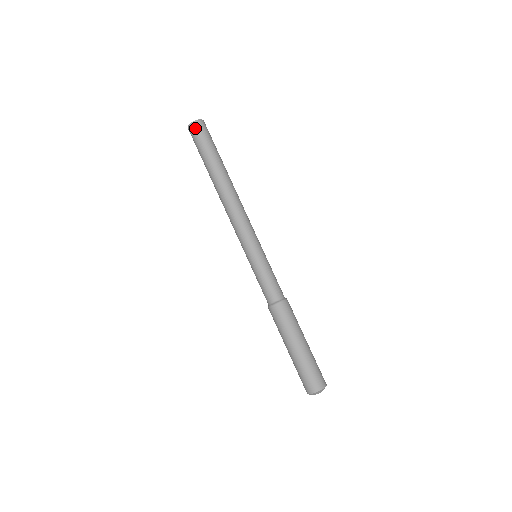
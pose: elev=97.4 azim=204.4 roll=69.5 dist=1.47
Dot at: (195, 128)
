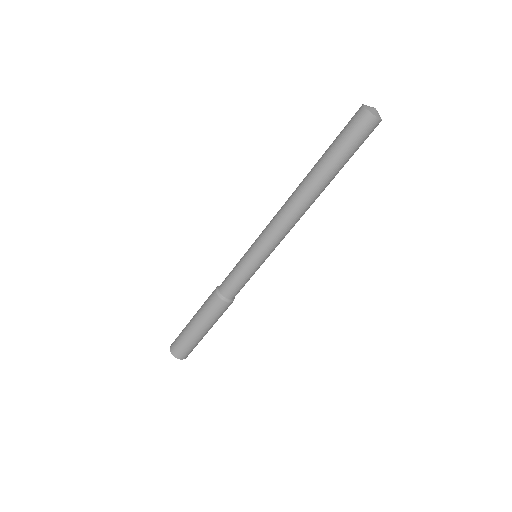
Dot at: (364, 121)
